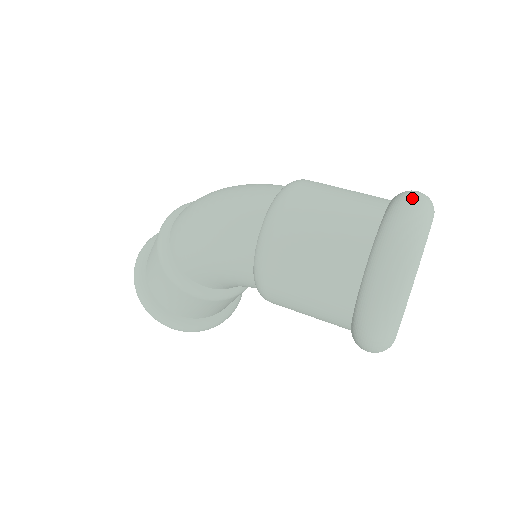
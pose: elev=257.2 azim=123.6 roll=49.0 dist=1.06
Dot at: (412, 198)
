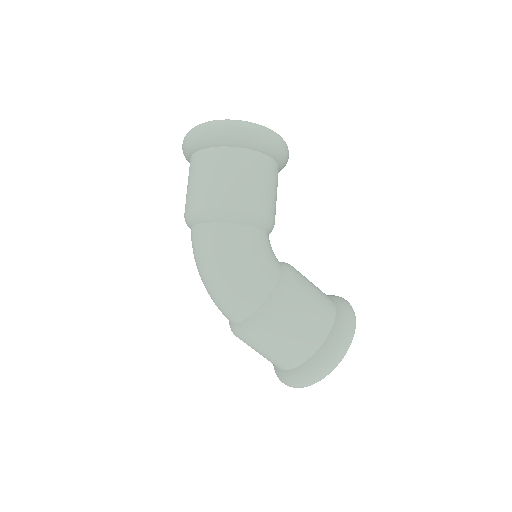
Dot at: (298, 385)
